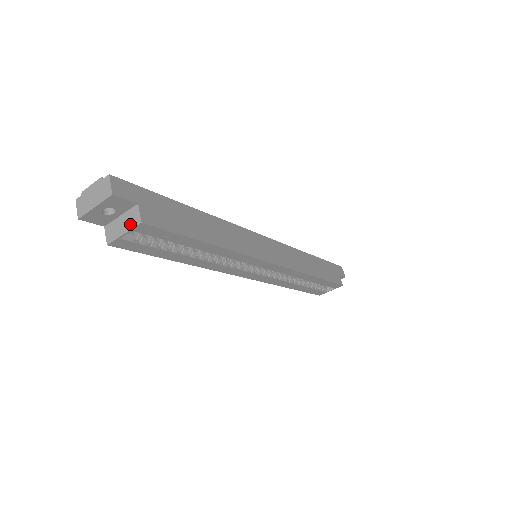
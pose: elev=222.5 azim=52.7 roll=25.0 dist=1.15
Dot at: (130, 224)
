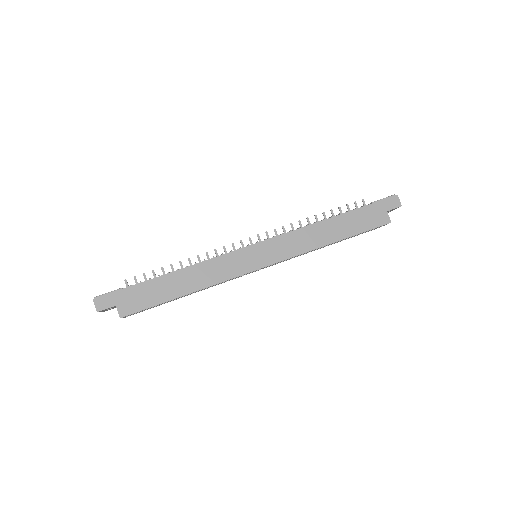
Dot at: occluded
